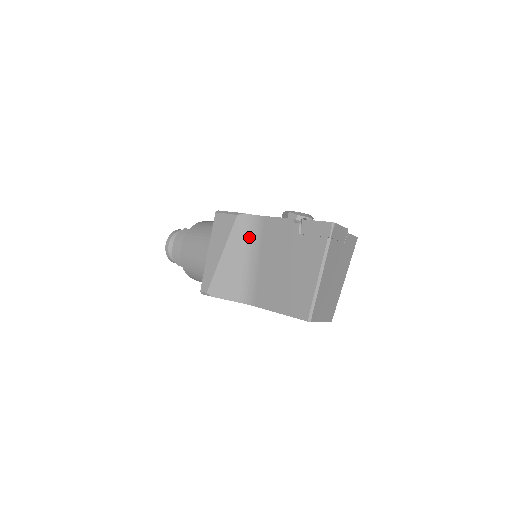
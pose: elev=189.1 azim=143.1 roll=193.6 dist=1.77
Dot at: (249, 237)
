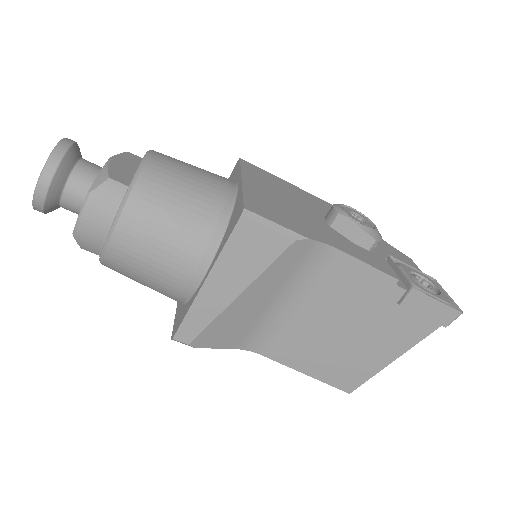
Dot at: (297, 273)
